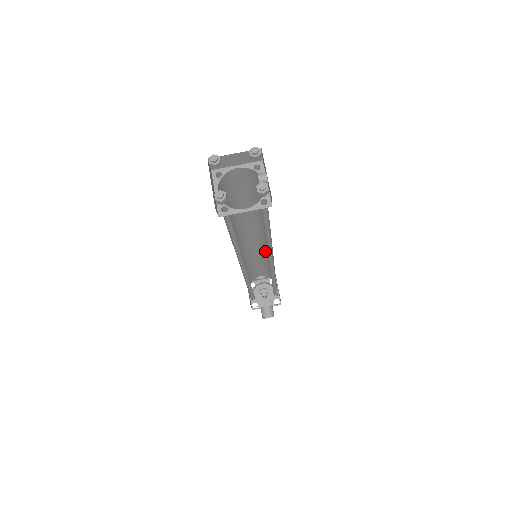
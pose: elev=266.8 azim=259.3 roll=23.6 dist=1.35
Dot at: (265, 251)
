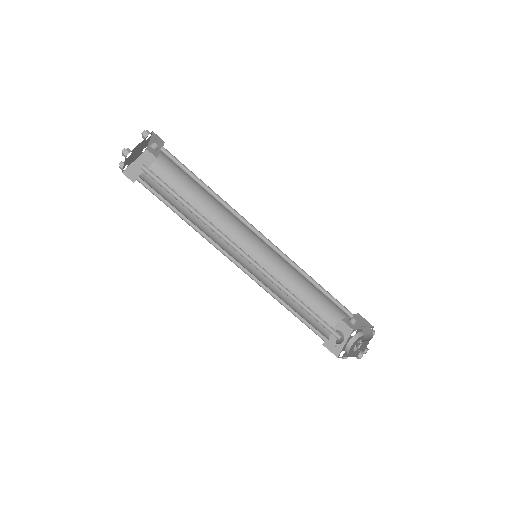
Dot at: (275, 268)
